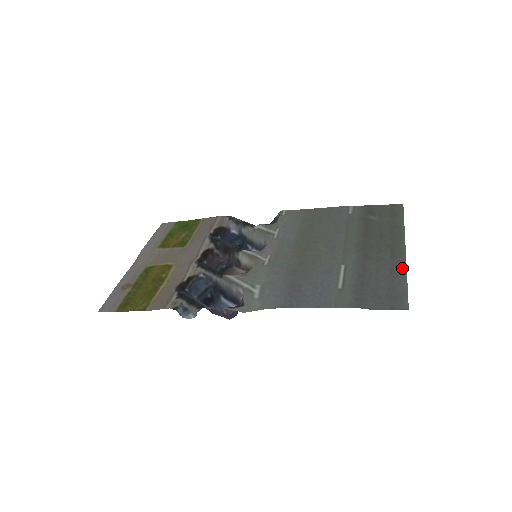
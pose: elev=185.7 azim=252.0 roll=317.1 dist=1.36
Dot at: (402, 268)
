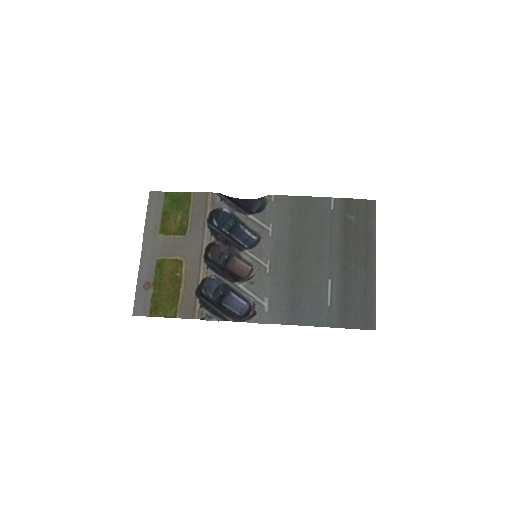
Dot at: (373, 286)
